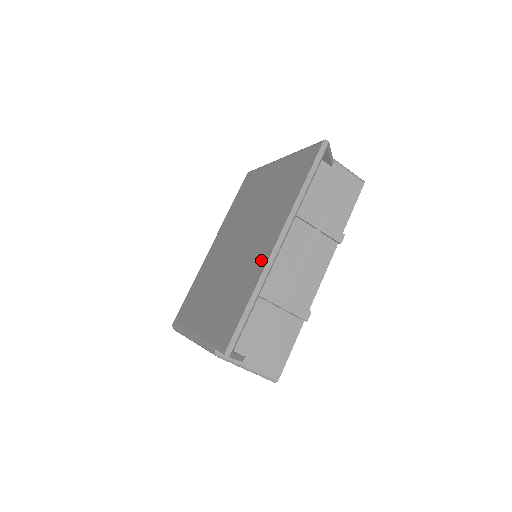
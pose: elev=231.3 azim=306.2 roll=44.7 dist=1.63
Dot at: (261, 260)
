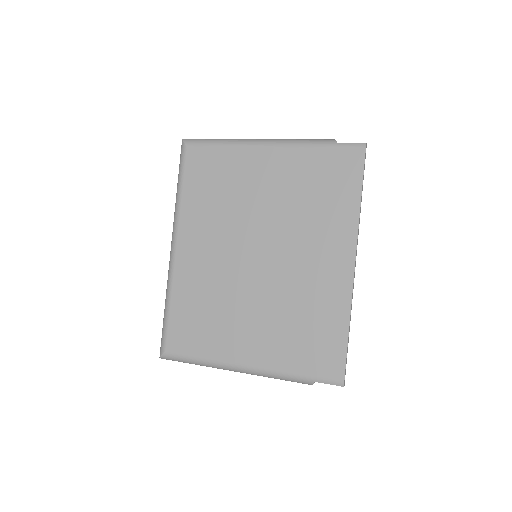
Dot at: (338, 284)
